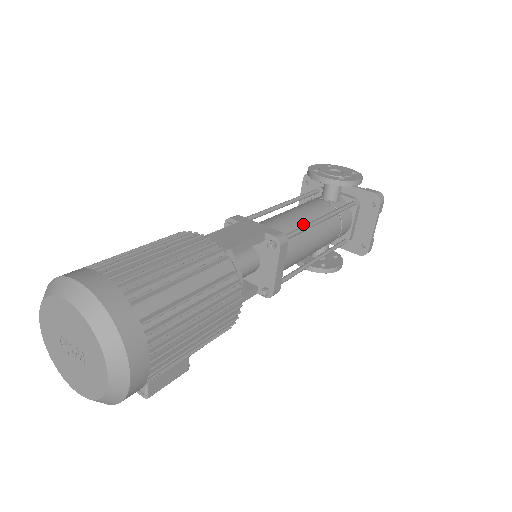
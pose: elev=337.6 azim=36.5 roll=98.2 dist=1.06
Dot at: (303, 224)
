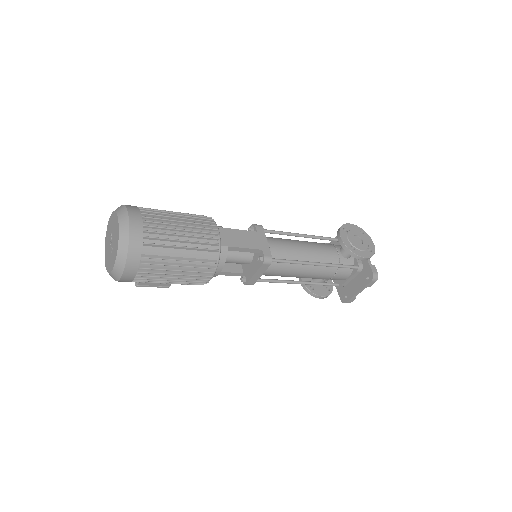
Dot at: (300, 258)
